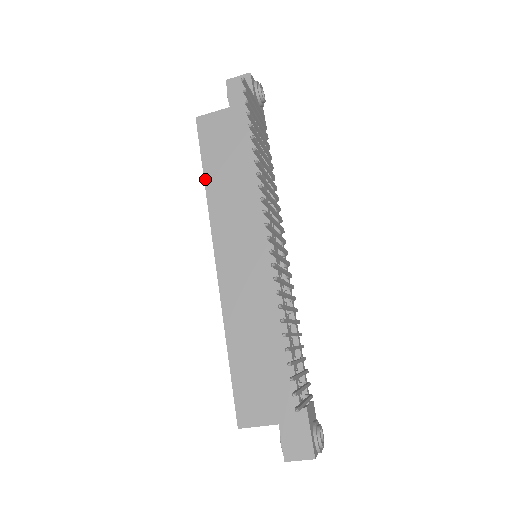
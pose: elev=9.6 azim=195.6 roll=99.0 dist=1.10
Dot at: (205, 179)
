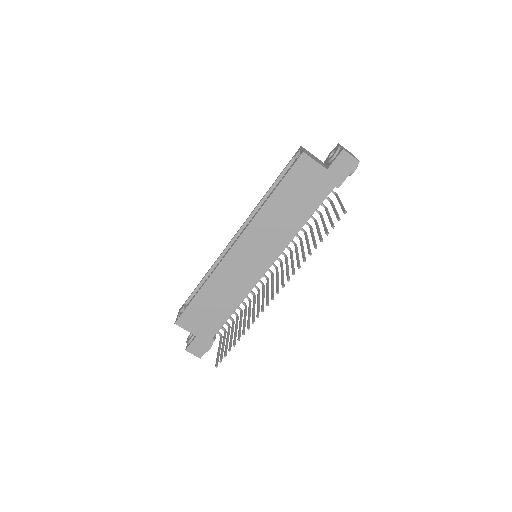
Dot at: (271, 196)
